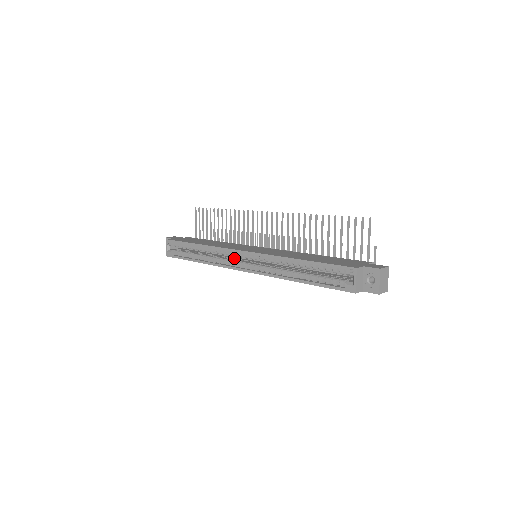
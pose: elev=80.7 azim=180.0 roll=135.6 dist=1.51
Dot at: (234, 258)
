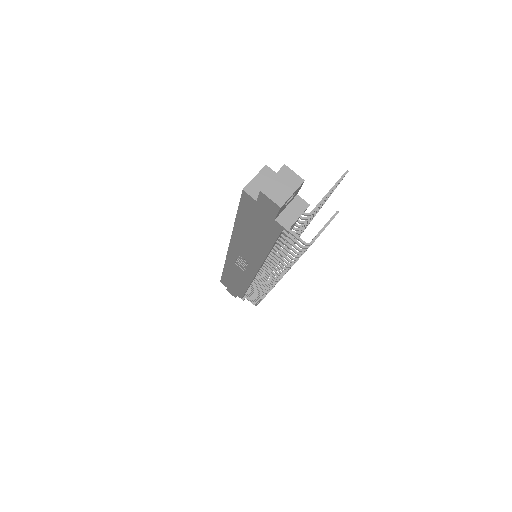
Dot at: occluded
